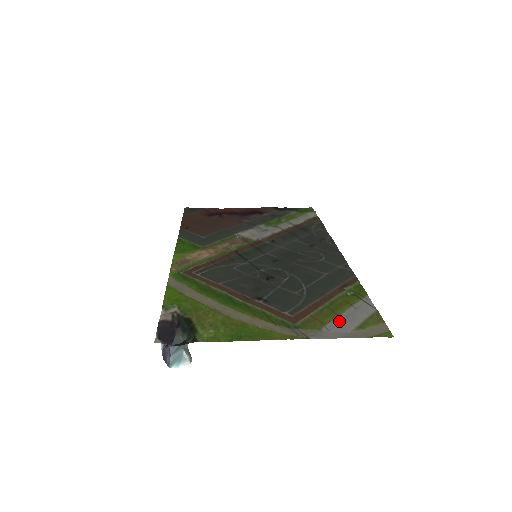
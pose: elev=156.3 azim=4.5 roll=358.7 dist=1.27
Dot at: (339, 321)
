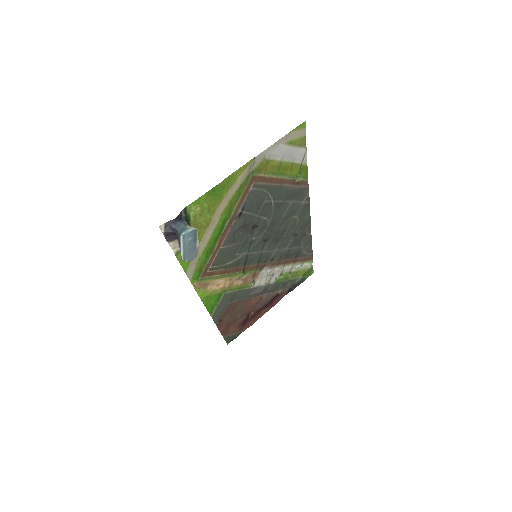
Dot at: (279, 157)
